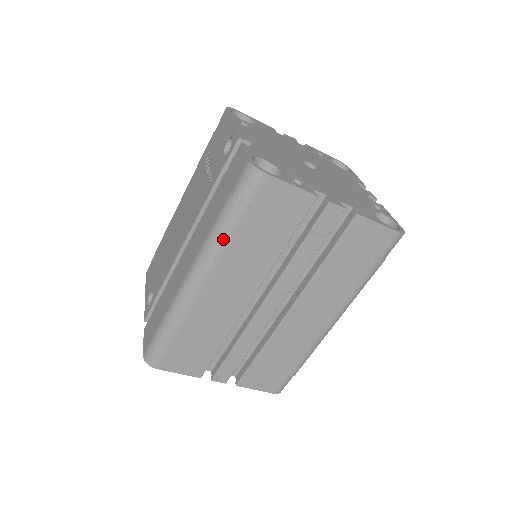
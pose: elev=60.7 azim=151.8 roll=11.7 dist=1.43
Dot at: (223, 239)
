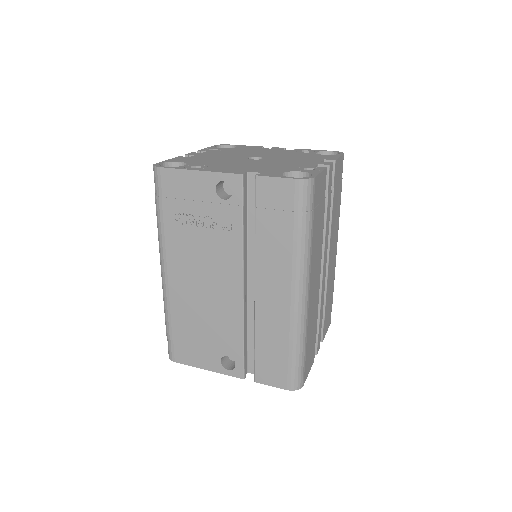
Dot at: (309, 248)
